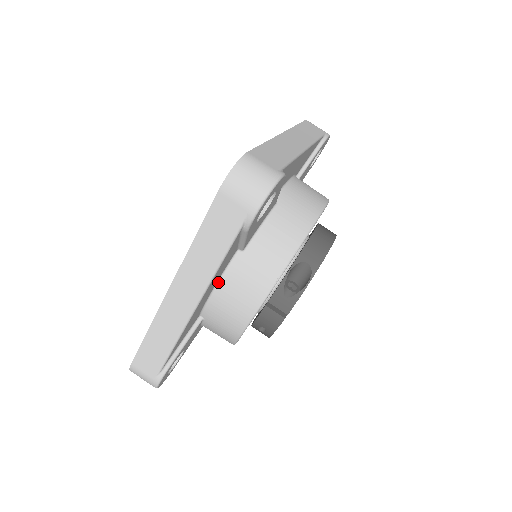
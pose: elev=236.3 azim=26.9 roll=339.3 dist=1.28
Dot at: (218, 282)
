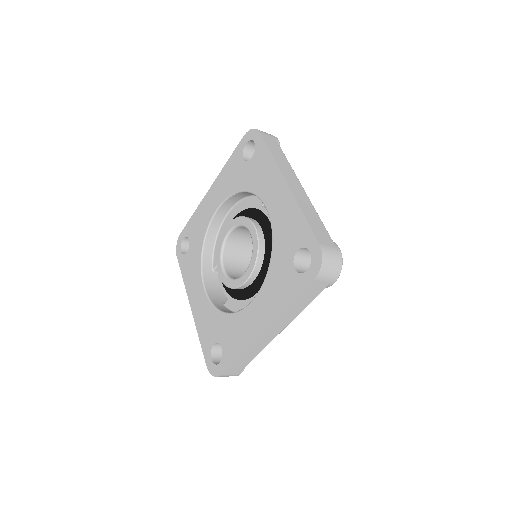
Dot at: occluded
